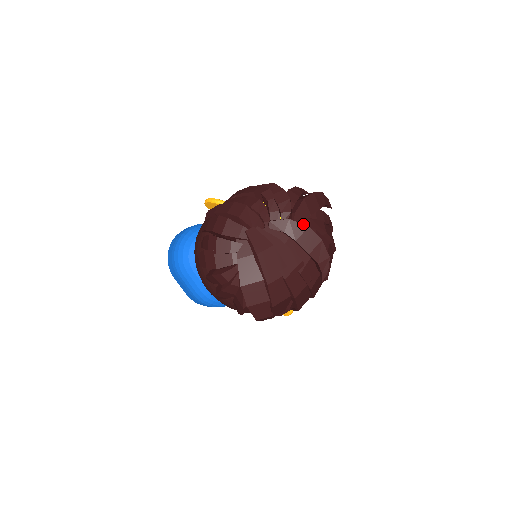
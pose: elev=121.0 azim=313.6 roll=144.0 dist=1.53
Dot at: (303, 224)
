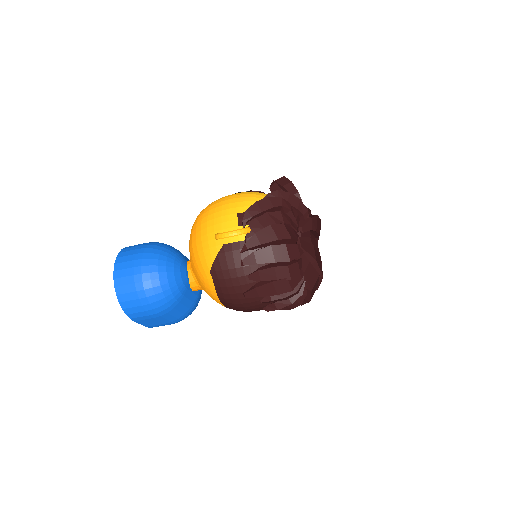
Dot at: (316, 216)
